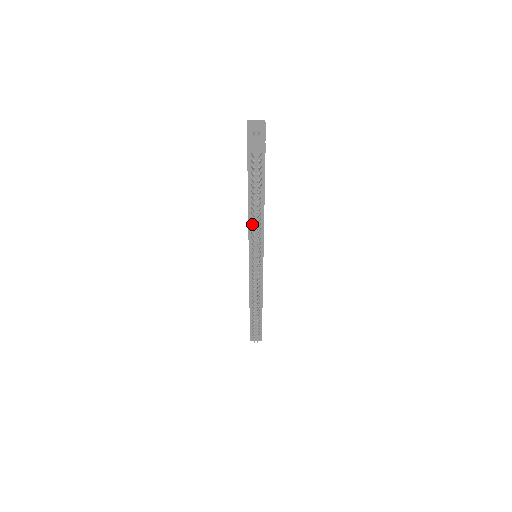
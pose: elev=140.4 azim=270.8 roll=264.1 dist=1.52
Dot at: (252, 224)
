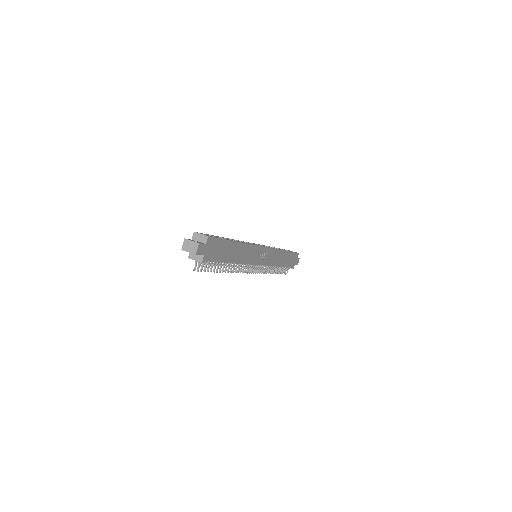
Dot at: occluded
